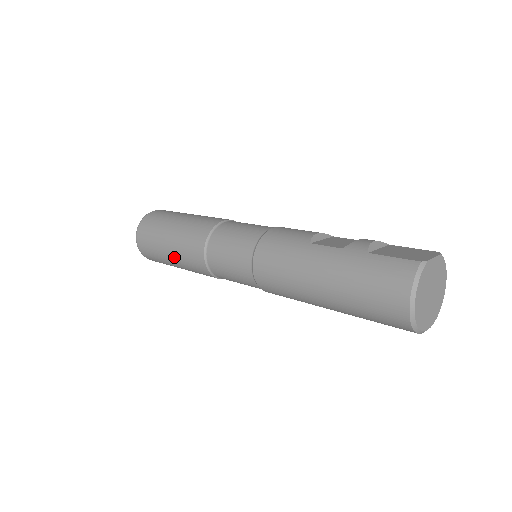
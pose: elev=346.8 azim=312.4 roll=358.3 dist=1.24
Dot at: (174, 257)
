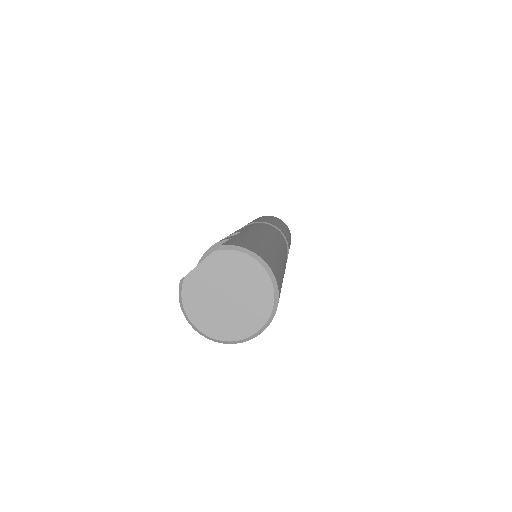
Dot at: occluded
